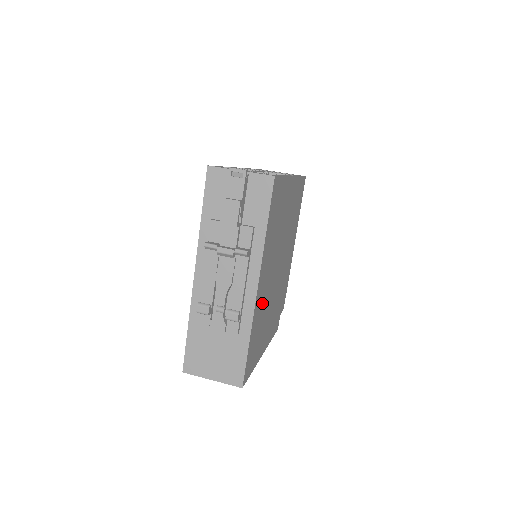
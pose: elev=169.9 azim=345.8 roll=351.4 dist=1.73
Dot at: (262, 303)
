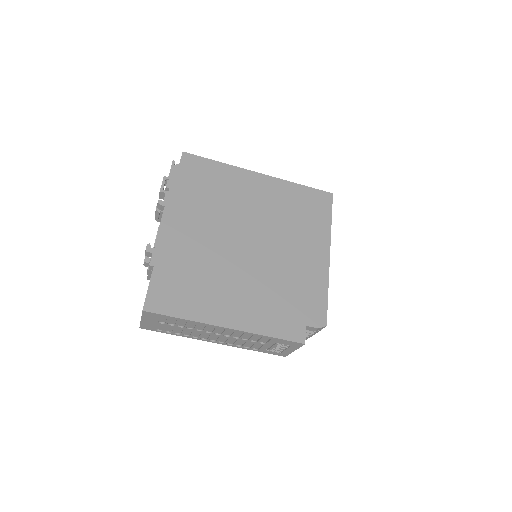
Dot at: (191, 251)
